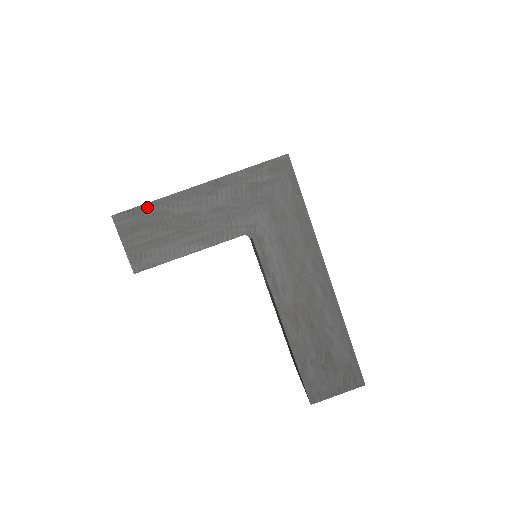
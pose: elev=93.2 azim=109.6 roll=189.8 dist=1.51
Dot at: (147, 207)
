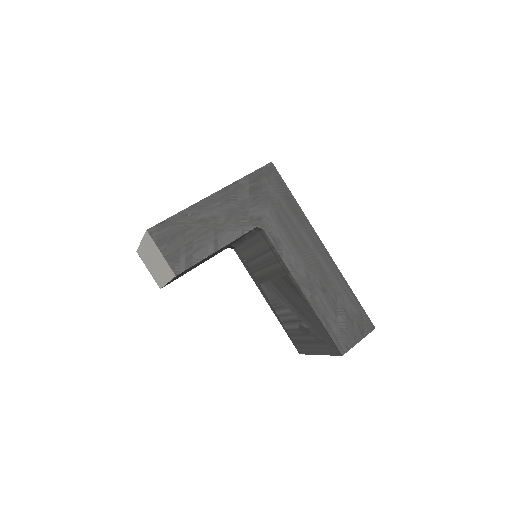
Dot at: (175, 218)
